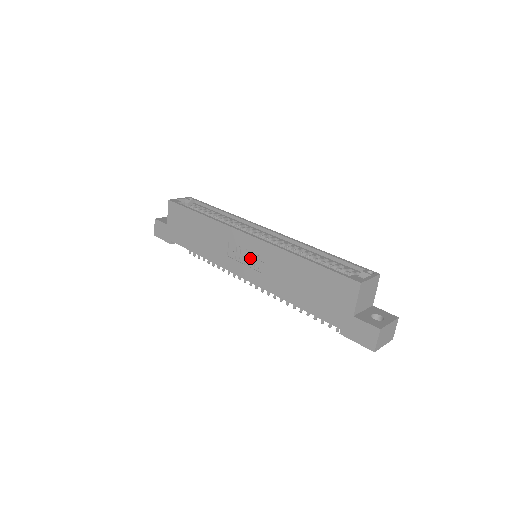
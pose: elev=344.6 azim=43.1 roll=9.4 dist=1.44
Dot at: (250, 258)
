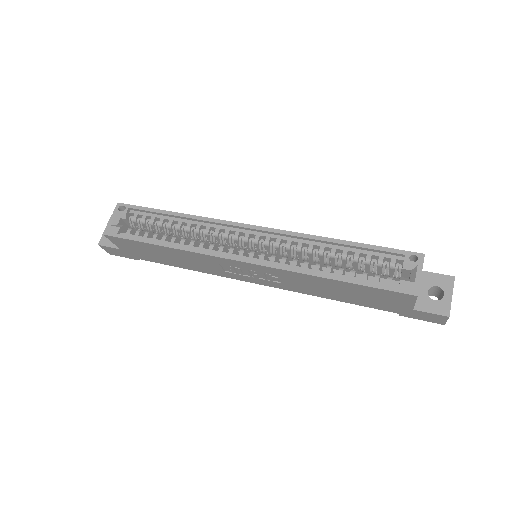
Dot at: (257, 274)
